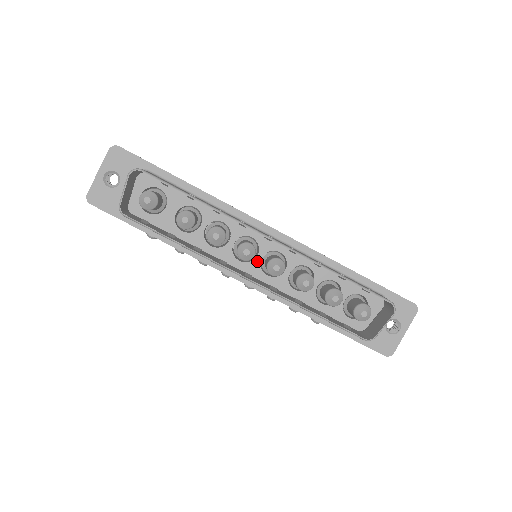
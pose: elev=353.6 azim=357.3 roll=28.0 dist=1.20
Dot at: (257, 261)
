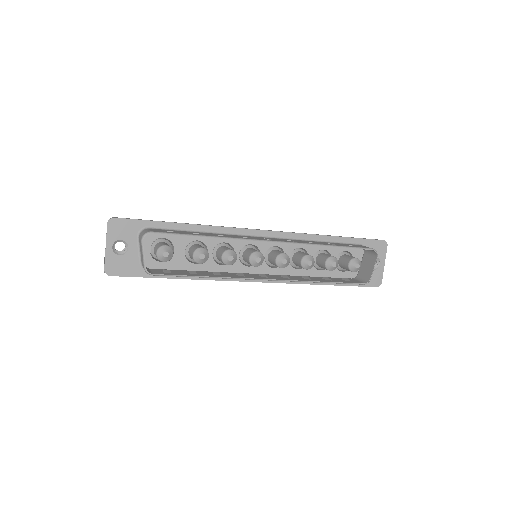
Dot at: occluded
